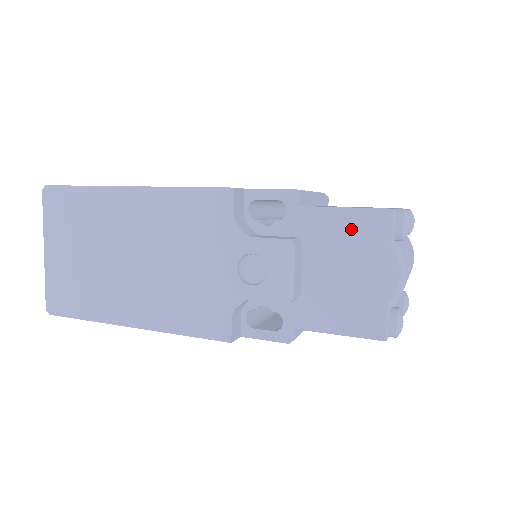
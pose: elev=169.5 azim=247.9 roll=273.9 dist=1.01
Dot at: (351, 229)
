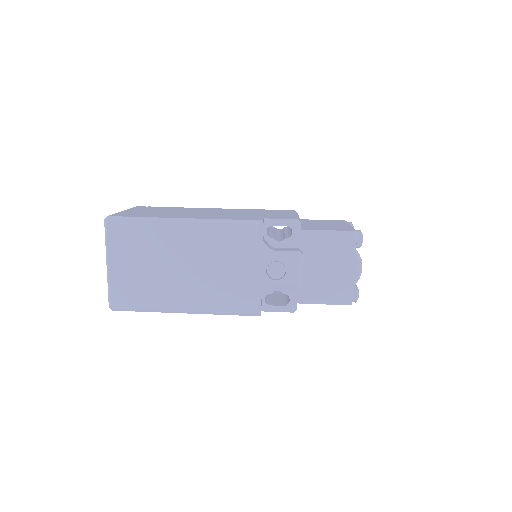
Dot at: (332, 243)
